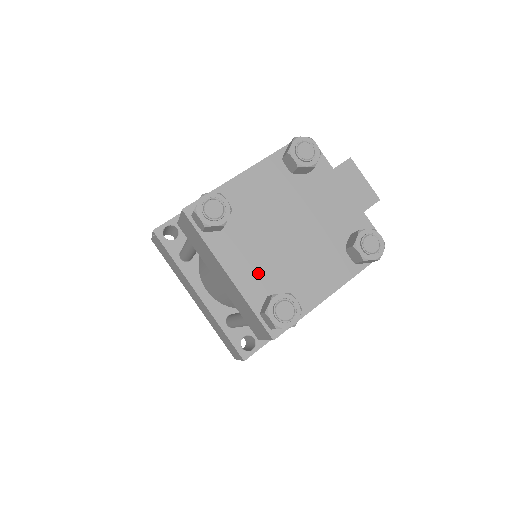
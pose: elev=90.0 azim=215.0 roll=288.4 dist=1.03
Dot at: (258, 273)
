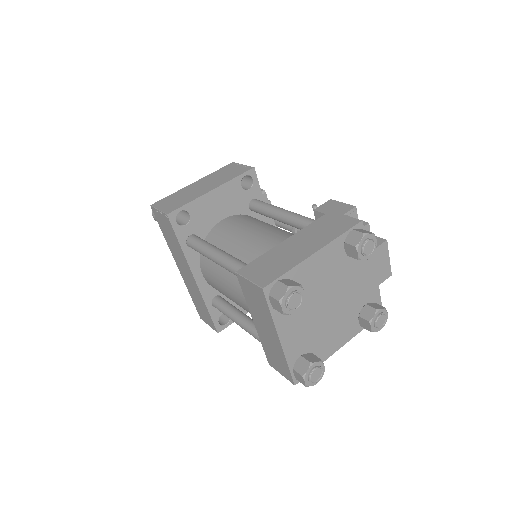
Dot at: (300, 338)
